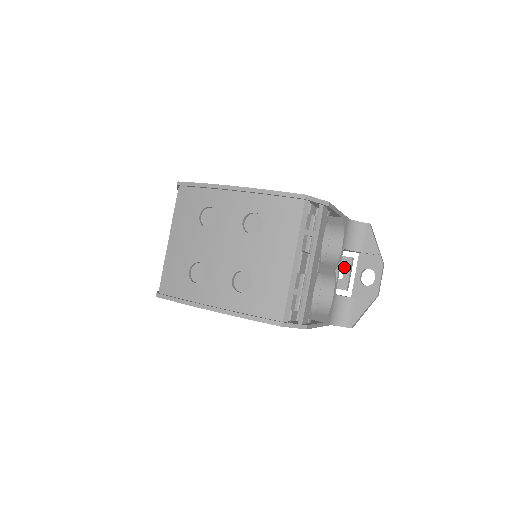
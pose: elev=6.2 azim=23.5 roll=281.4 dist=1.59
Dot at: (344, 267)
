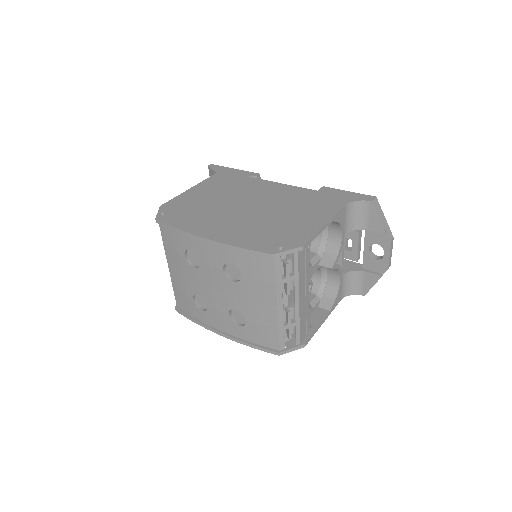
Dot at: (352, 240)
